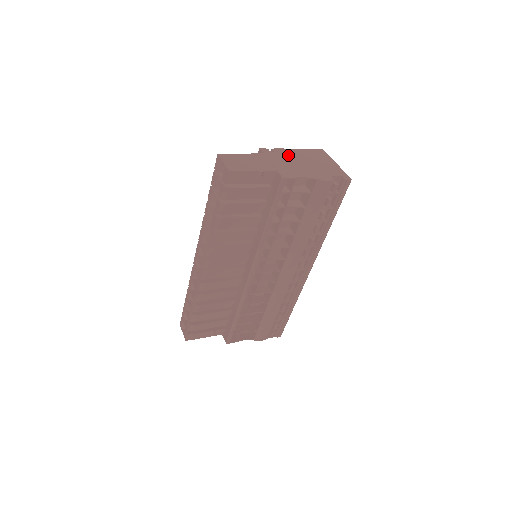
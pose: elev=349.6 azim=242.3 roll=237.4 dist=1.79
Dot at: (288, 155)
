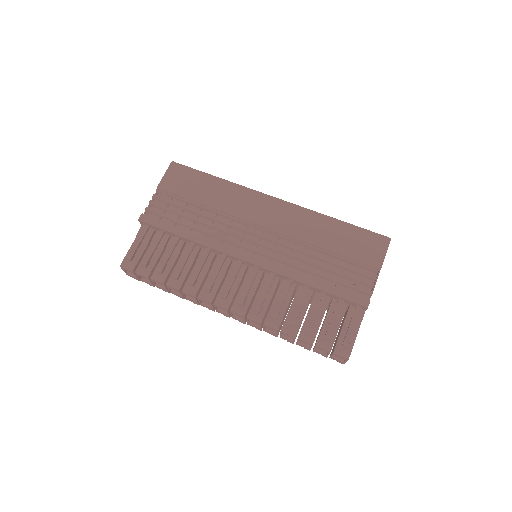
Dot at: occluded
